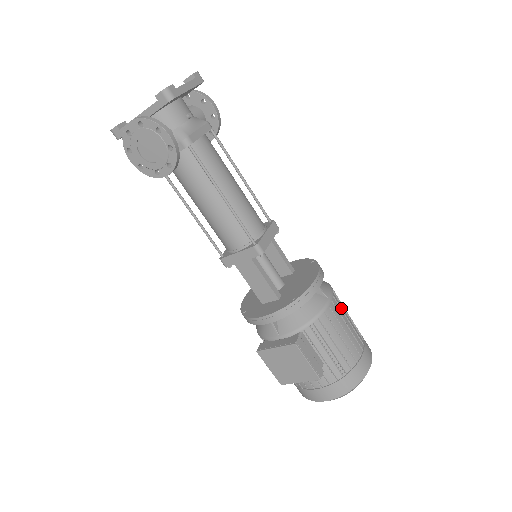
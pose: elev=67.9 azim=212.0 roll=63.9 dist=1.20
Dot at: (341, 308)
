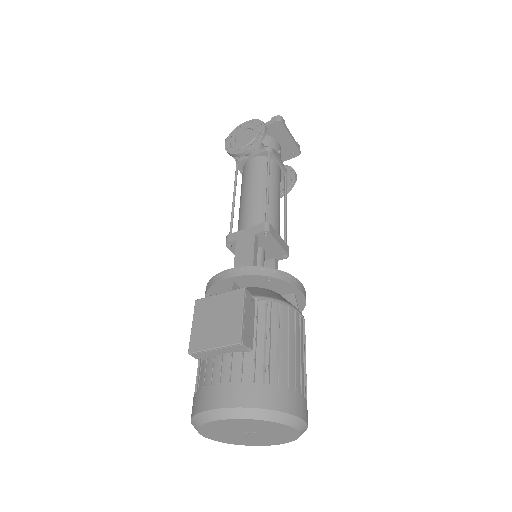
Dot at: occluded
